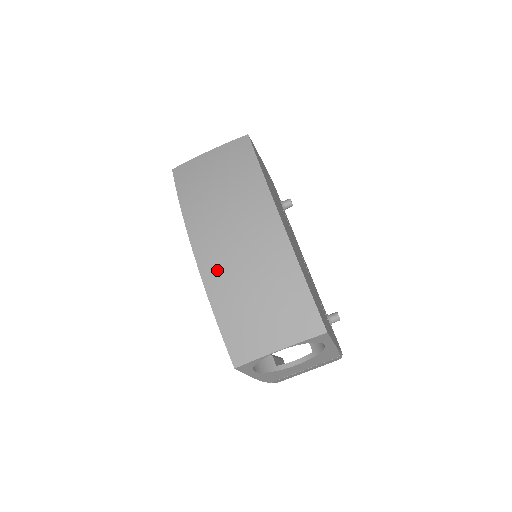
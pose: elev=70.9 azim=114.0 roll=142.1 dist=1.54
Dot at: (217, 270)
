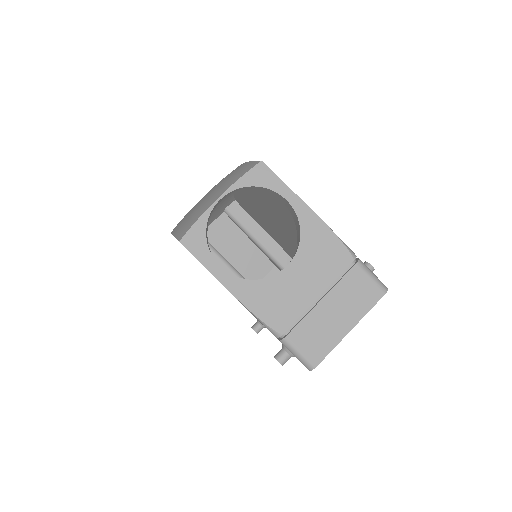
Dot at: occluded
